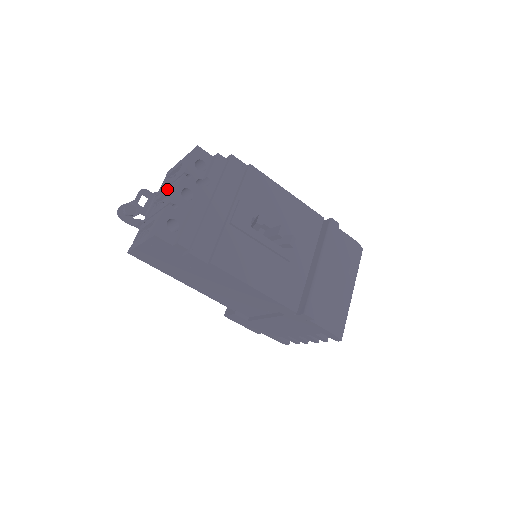
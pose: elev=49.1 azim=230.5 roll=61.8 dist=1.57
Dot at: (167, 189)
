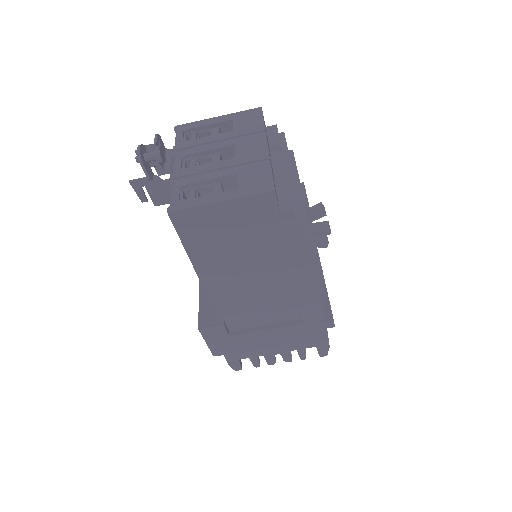
Dot at: (222, 144)
